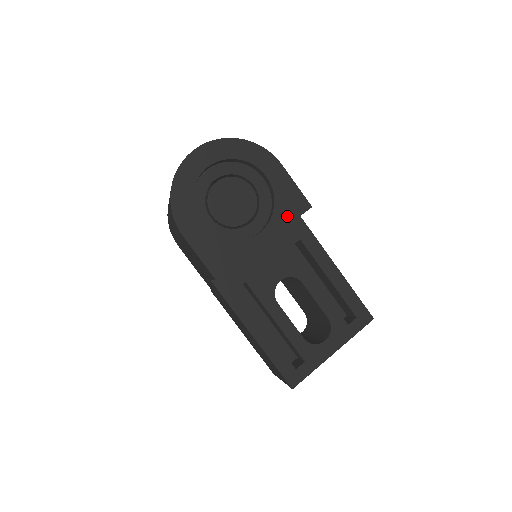
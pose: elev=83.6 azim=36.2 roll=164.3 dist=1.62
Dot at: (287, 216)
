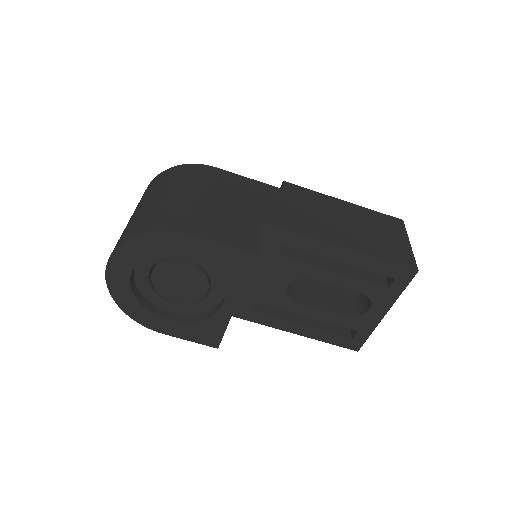
Dot at: (238, 276)
